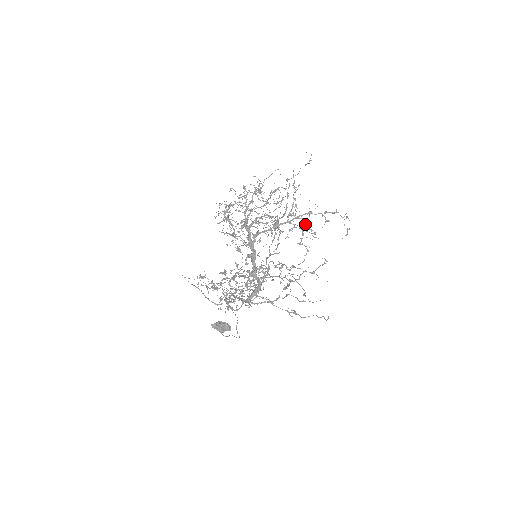
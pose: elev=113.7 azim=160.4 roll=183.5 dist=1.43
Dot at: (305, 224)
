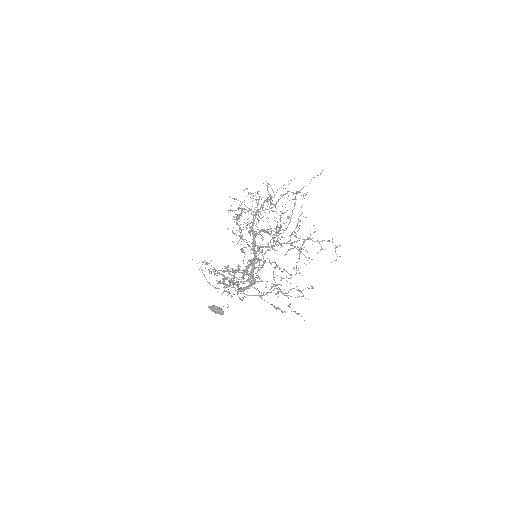
Dot at: occluded
